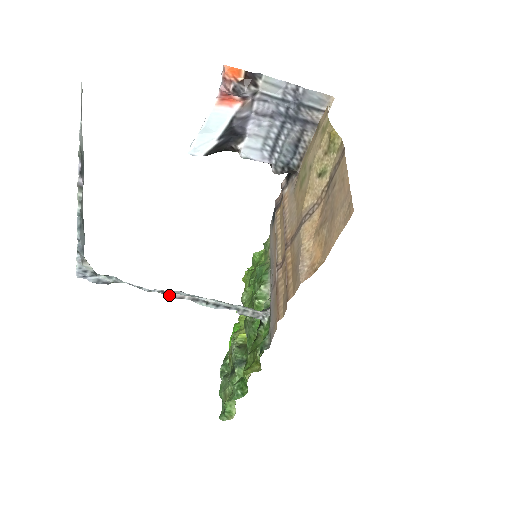
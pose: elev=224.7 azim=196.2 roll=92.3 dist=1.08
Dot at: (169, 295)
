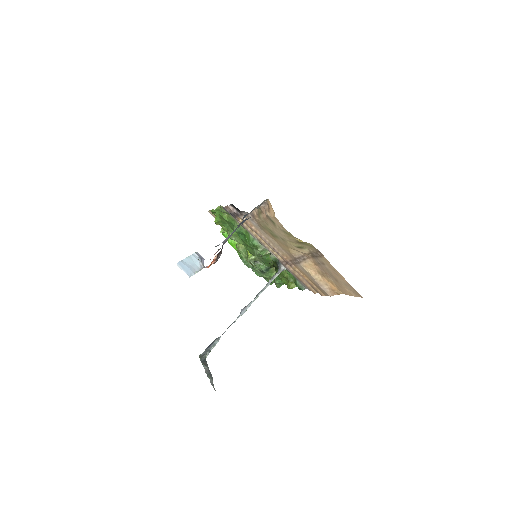
Dot at: occluded
